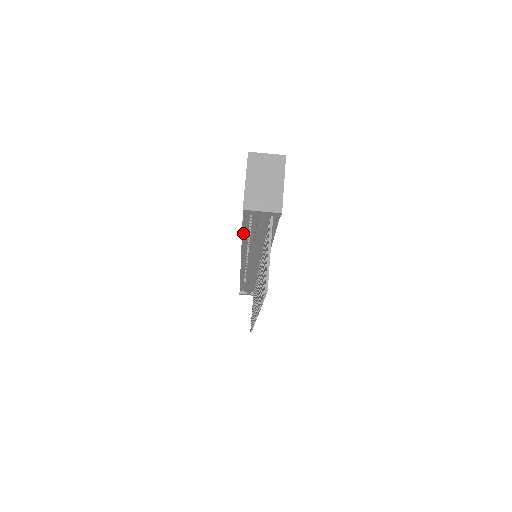
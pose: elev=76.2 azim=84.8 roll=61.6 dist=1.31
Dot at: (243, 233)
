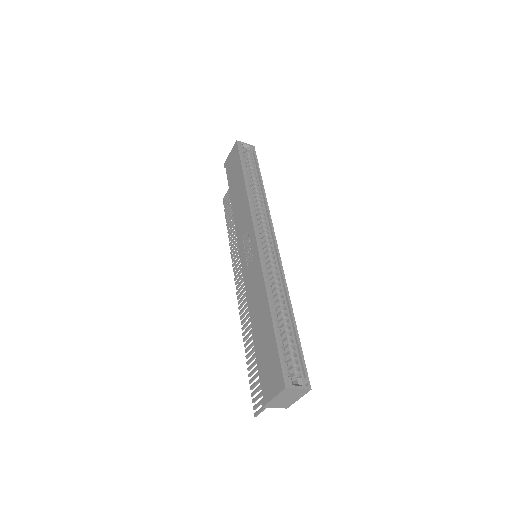
Dot at: (255, 343)
